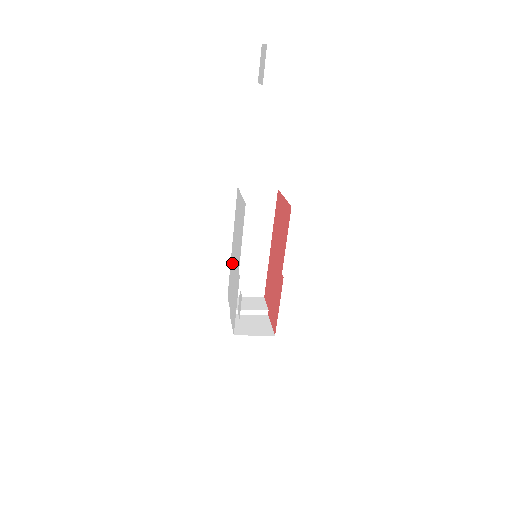
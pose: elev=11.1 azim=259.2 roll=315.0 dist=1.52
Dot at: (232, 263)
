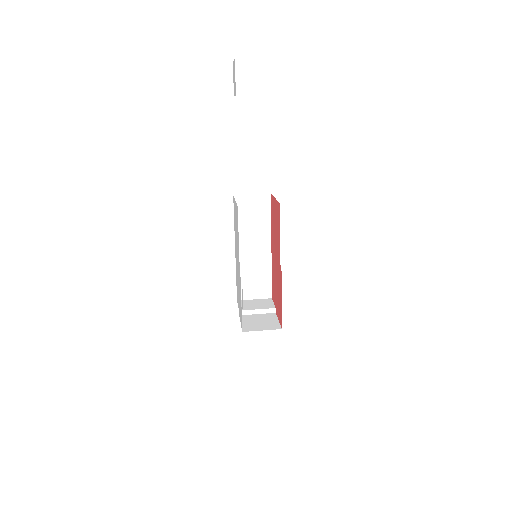
Dot at: (236, 266)
